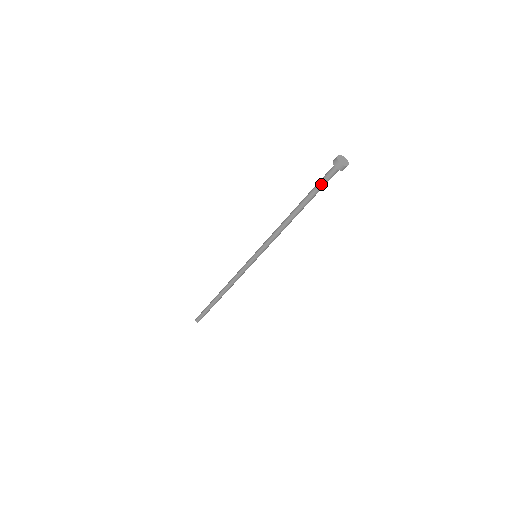
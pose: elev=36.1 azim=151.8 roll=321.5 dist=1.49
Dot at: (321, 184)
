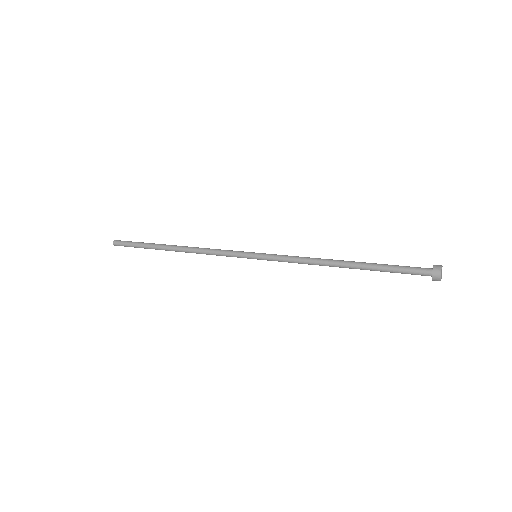
Dot at: occluded
